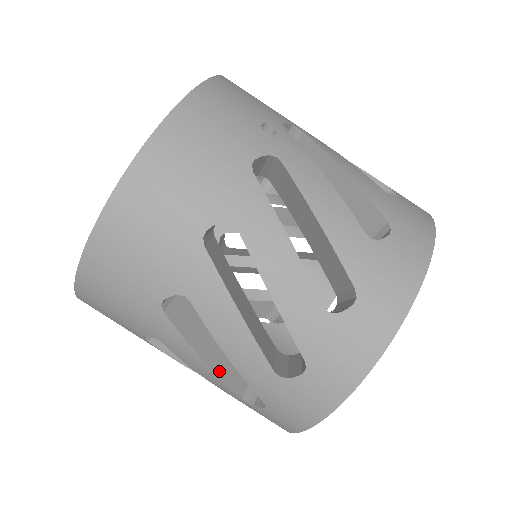
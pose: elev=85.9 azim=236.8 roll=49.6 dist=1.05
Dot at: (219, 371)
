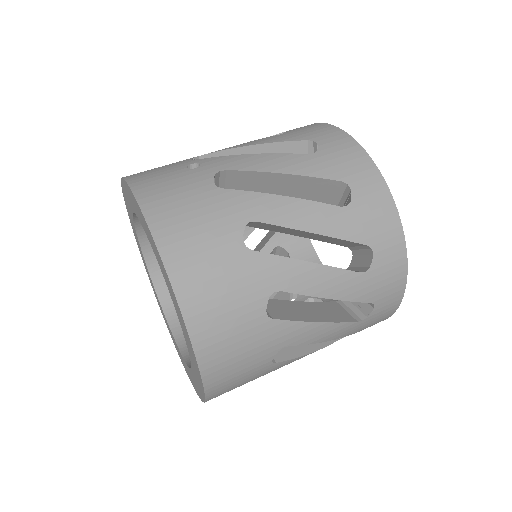
Dot at: (331, 320)
